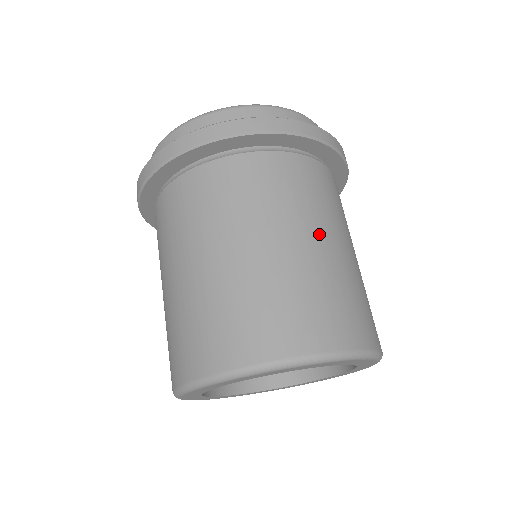
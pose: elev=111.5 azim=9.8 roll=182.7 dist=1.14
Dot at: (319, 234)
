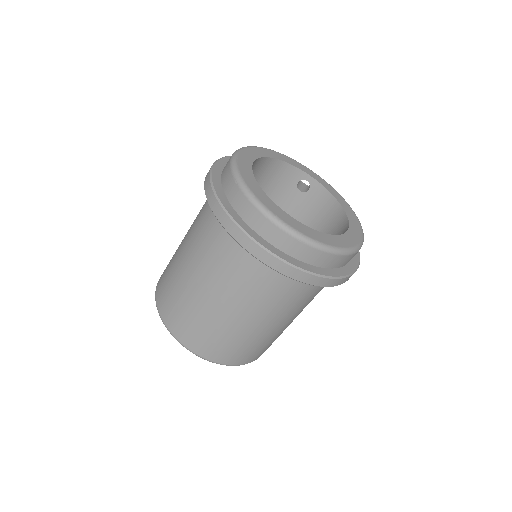
Dot at: (266, 322)
